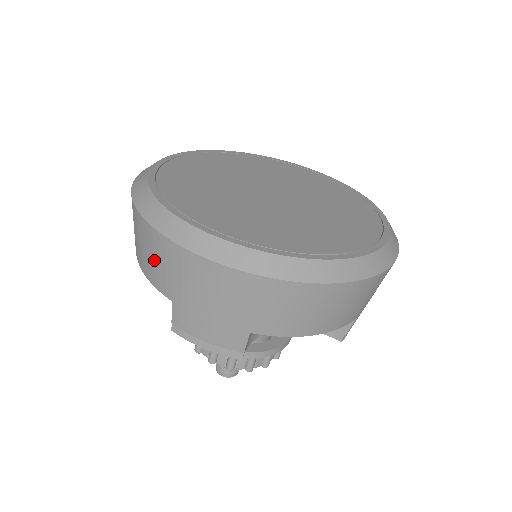
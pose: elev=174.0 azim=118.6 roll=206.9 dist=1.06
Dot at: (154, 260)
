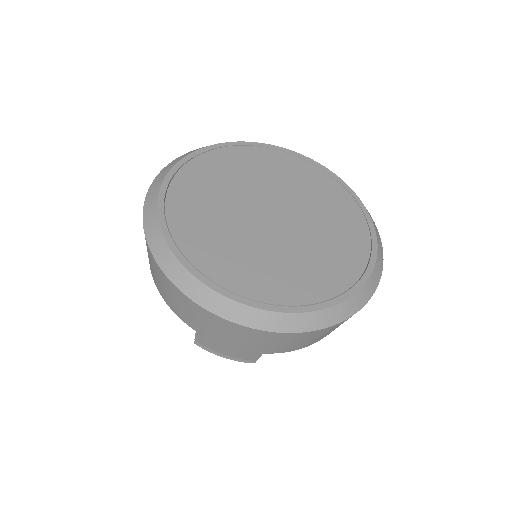
Dot at: (178, 304)
